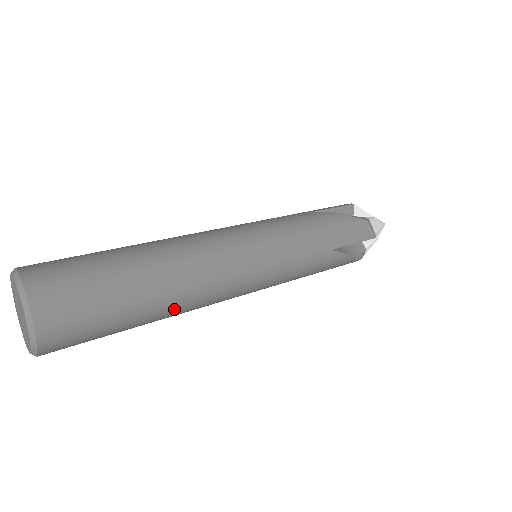
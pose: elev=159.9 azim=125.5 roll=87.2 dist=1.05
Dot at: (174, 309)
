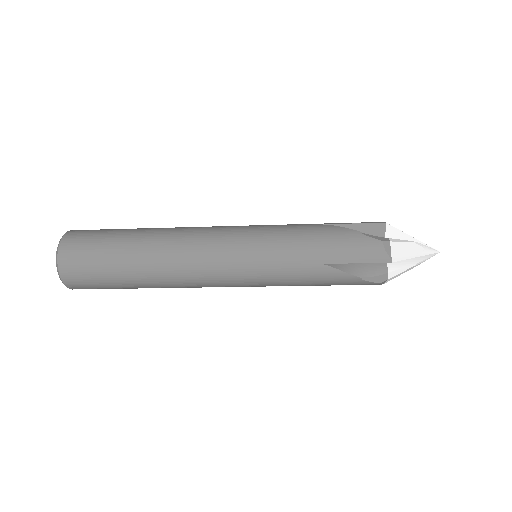
Dot at: (156, 237)
